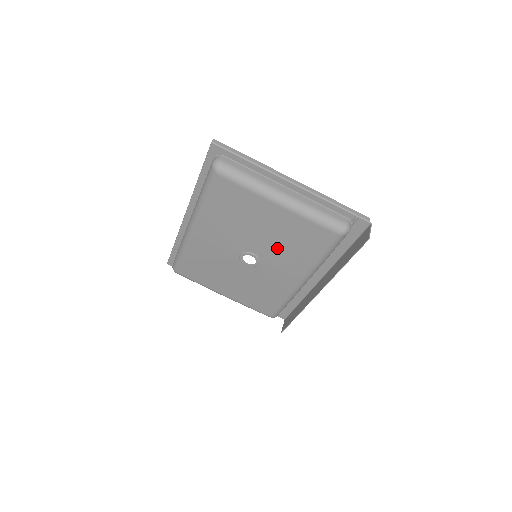
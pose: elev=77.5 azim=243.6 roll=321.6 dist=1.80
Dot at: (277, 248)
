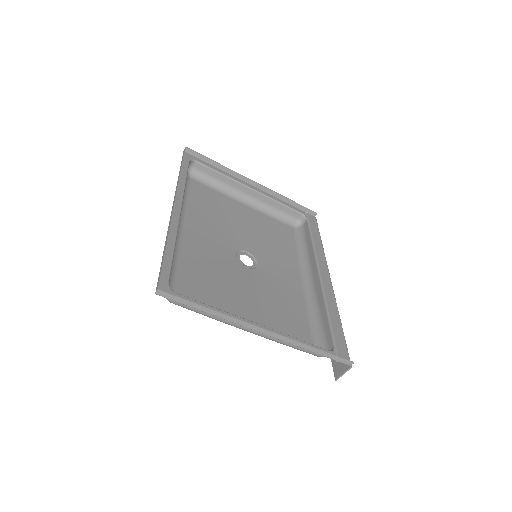
Dot at: (266, 292)
